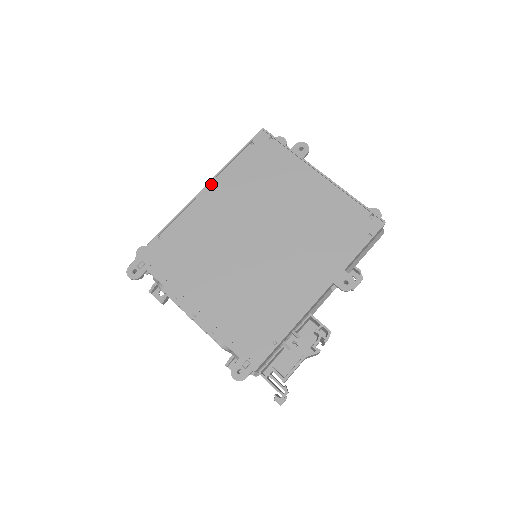
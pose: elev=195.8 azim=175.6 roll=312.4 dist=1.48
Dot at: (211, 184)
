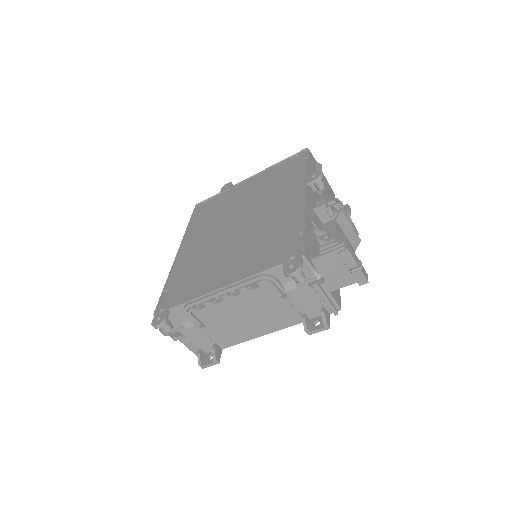
Dot at: (182, 245)
